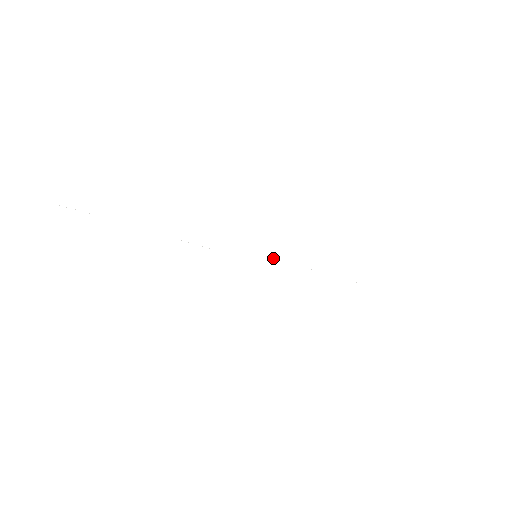
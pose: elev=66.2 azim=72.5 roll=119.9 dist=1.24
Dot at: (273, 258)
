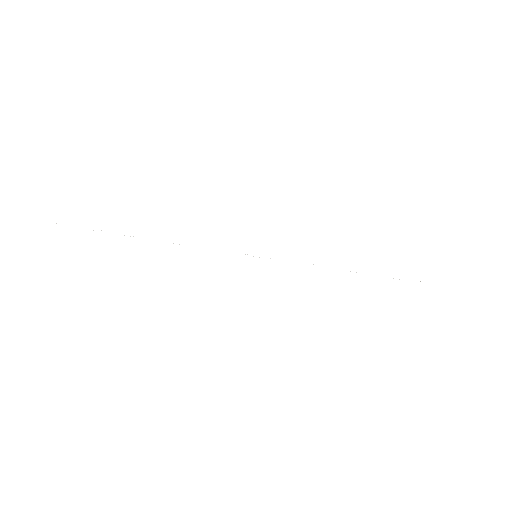
Dot at: occluded
